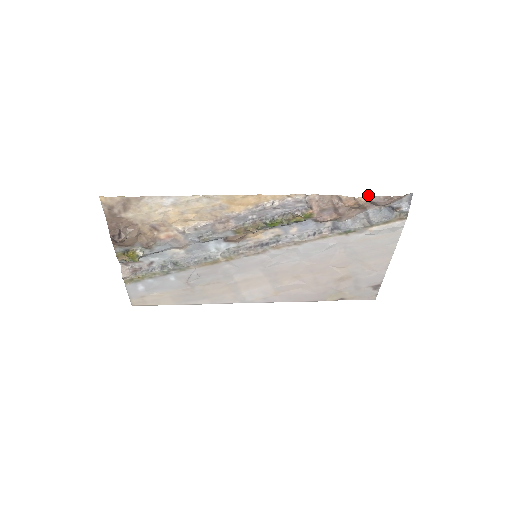
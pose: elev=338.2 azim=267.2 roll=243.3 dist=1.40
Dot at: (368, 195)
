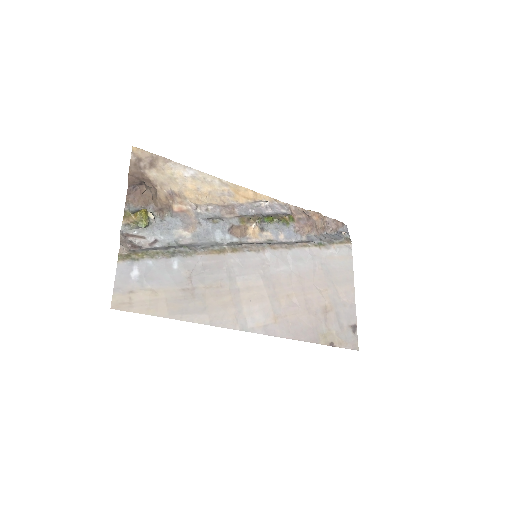
Dot at: (323, 216)
